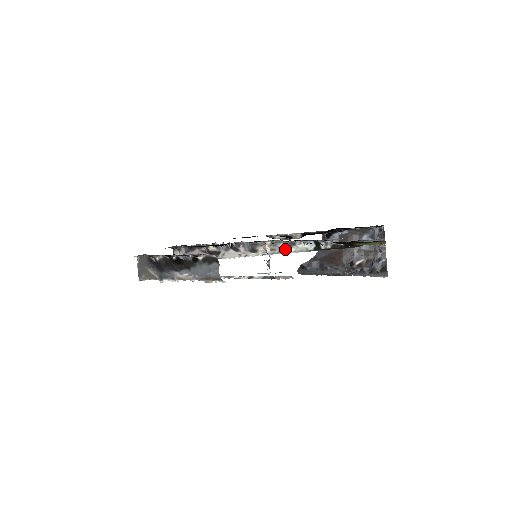
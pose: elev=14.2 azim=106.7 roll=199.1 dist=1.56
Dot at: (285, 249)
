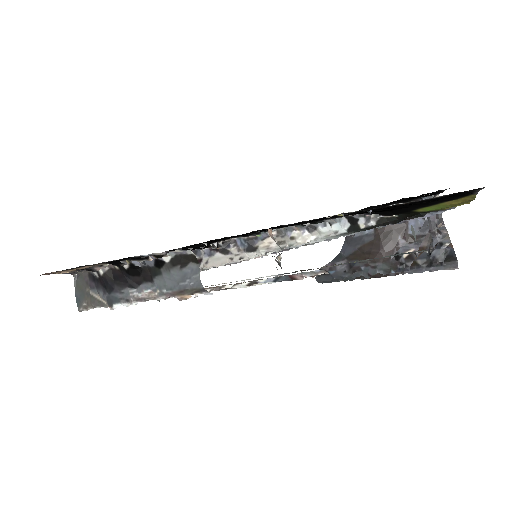
Dot at: (300, 238)
